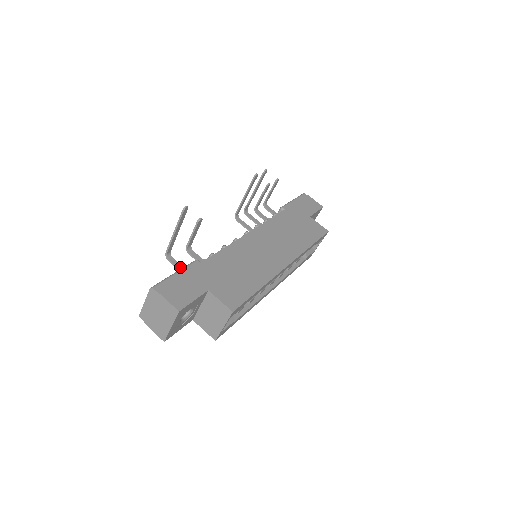
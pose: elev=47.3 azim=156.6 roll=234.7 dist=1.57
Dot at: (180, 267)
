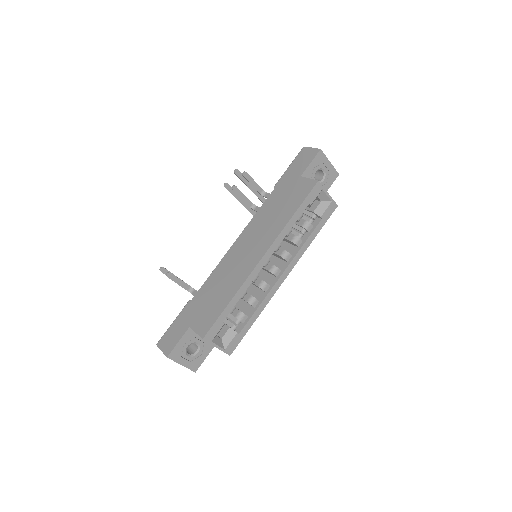
Dot at: occluded
